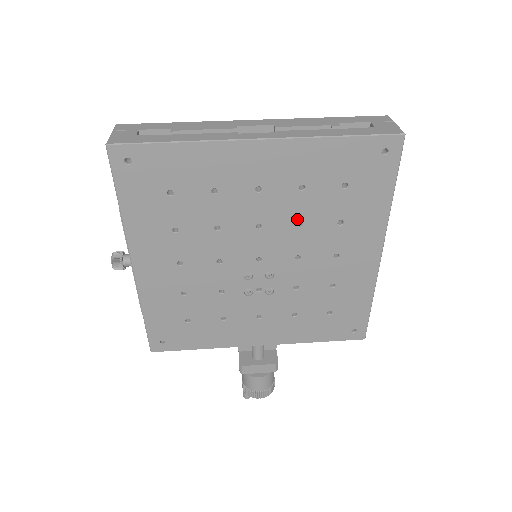
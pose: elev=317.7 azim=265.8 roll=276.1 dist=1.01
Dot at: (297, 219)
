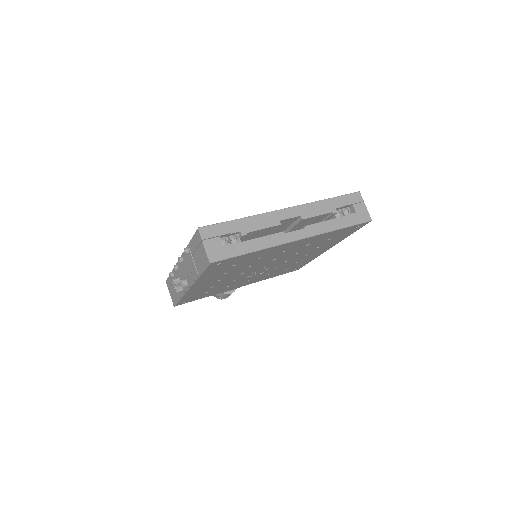
Dot at: occluded
